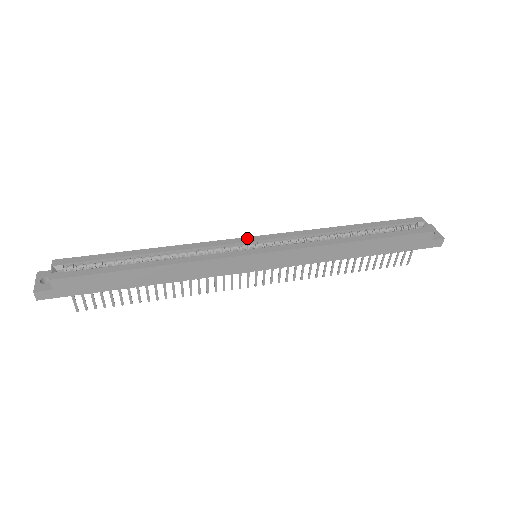
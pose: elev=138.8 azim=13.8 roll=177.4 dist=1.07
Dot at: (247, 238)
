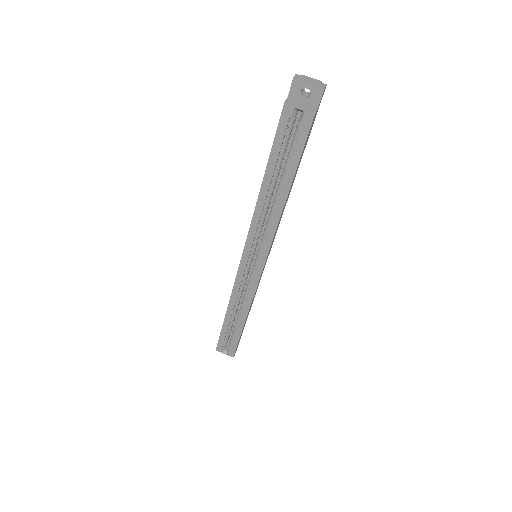
Dot at: (241, 265)
